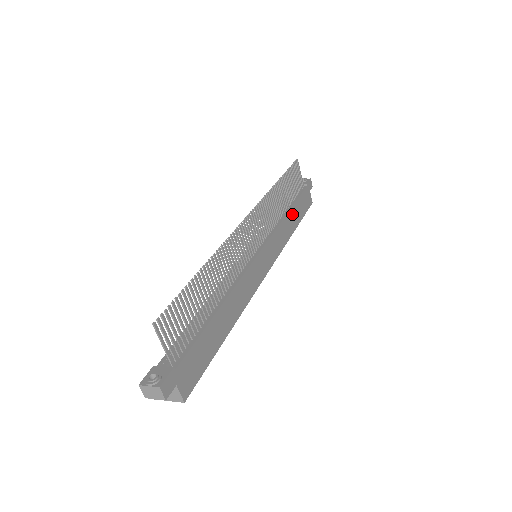
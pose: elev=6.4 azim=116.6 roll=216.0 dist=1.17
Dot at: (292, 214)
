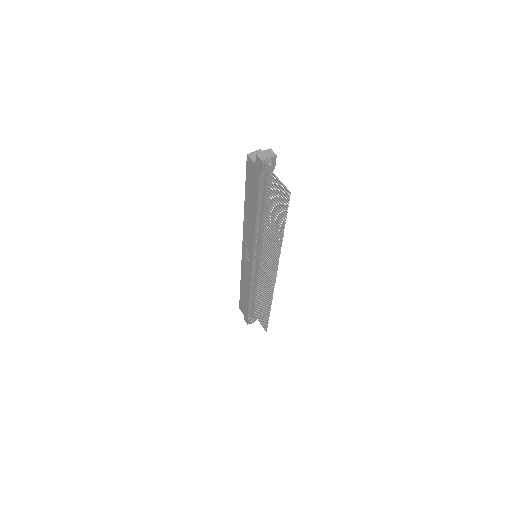
Dot at: occluded
